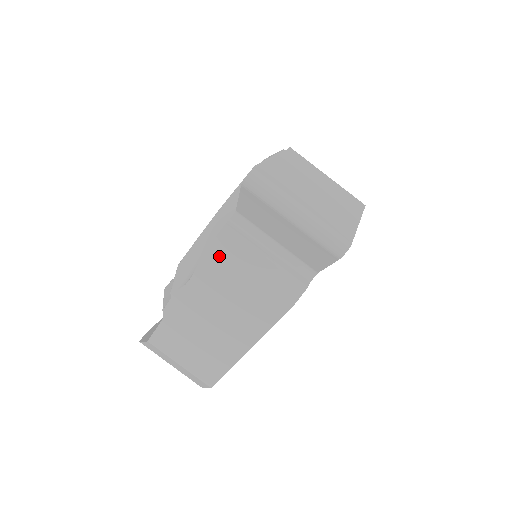
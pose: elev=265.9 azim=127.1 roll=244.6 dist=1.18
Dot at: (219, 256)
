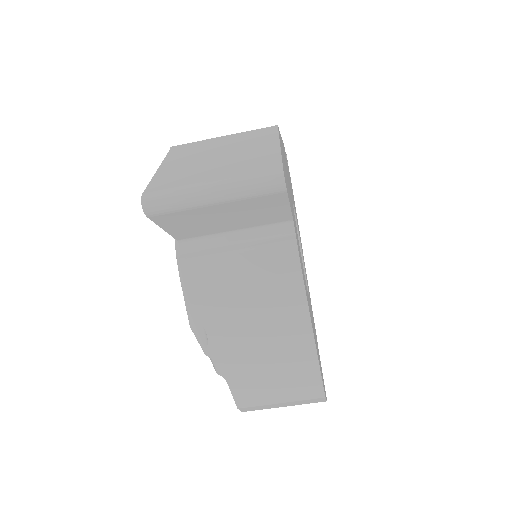
Dot at: (201, 290)
